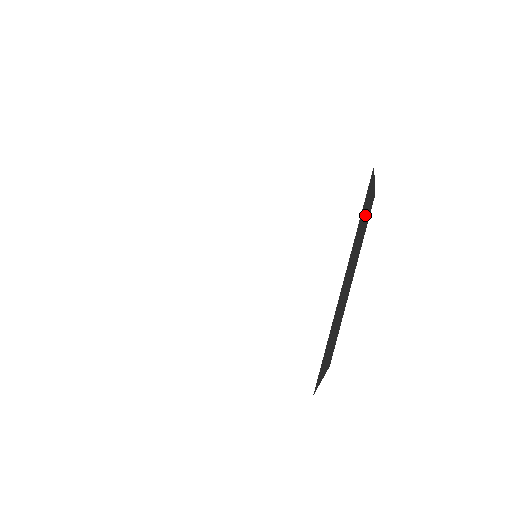
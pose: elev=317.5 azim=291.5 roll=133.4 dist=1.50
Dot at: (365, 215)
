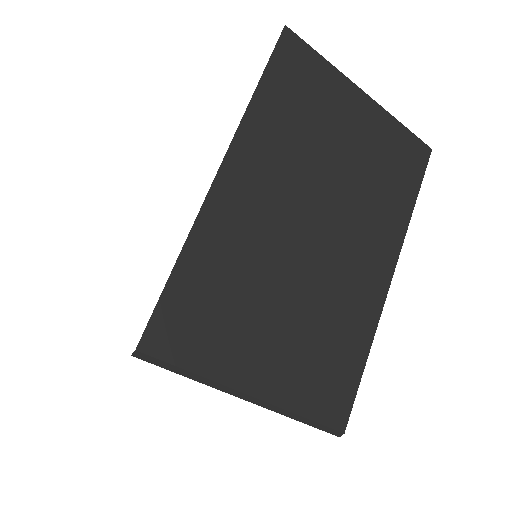
Dot at: (341, 131)
